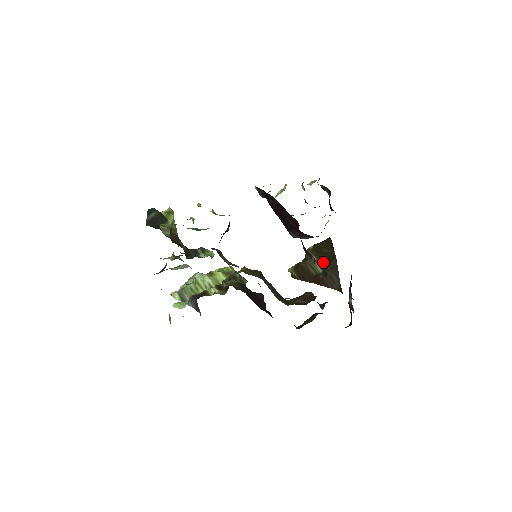
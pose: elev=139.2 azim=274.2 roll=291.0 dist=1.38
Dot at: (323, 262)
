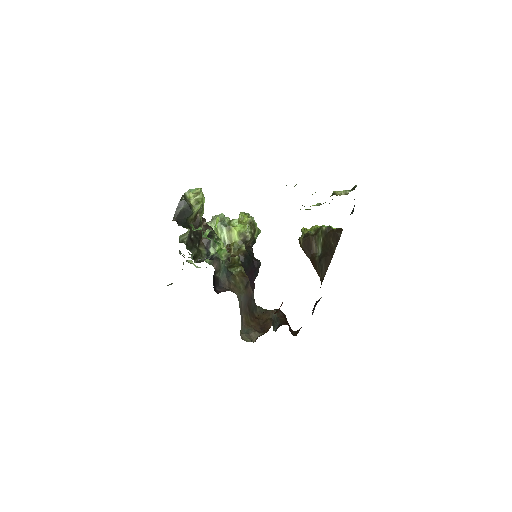
Dot at: (324, 249)
